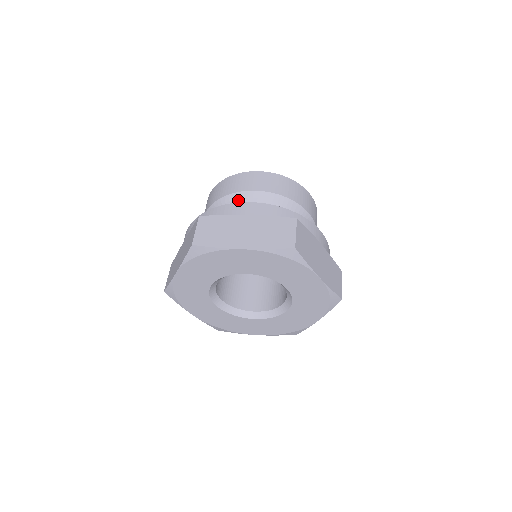
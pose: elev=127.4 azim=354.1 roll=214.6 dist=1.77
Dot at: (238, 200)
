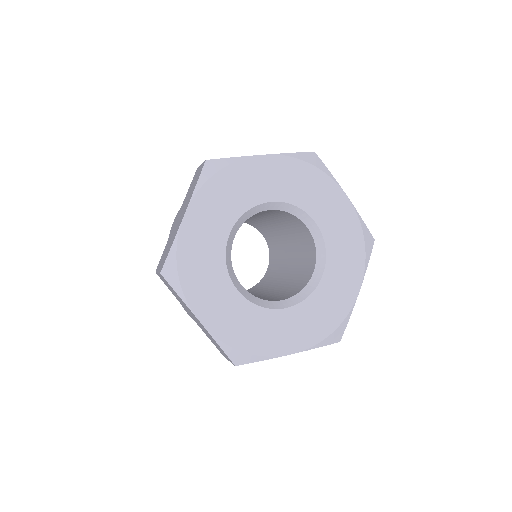
Dot at: occluded
